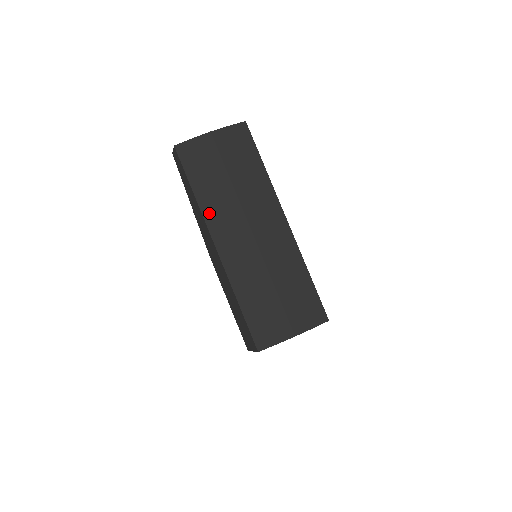
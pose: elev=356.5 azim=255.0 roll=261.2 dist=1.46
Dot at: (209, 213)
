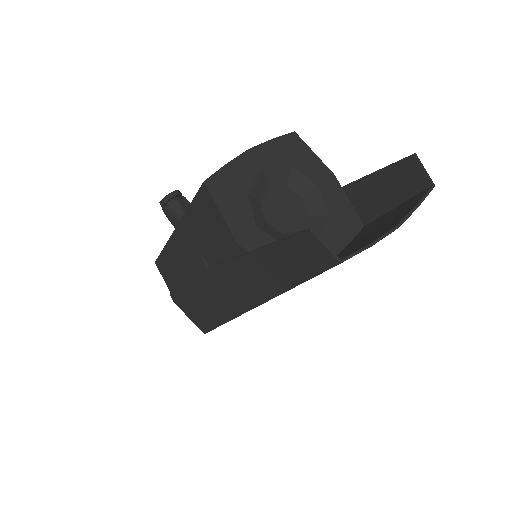
Dot at: occluded
